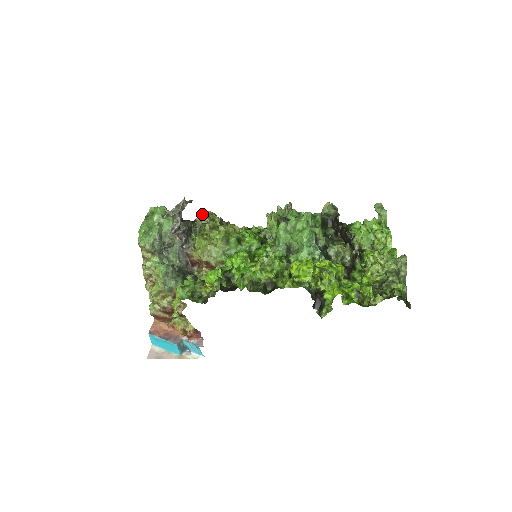
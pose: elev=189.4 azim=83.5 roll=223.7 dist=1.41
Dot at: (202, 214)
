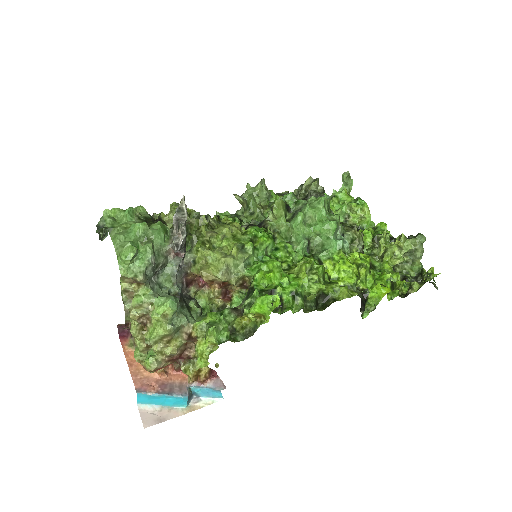
Dot at: occluded
